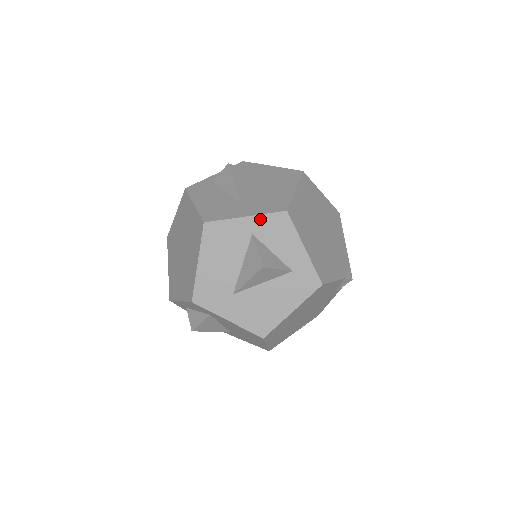
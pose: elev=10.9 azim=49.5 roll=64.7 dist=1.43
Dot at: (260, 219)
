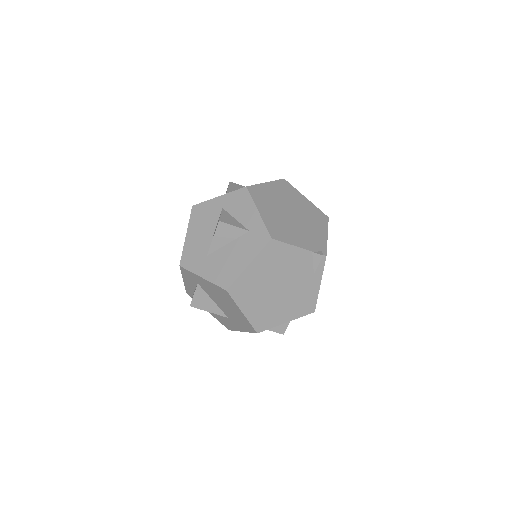
Dot at: (228, 196)
